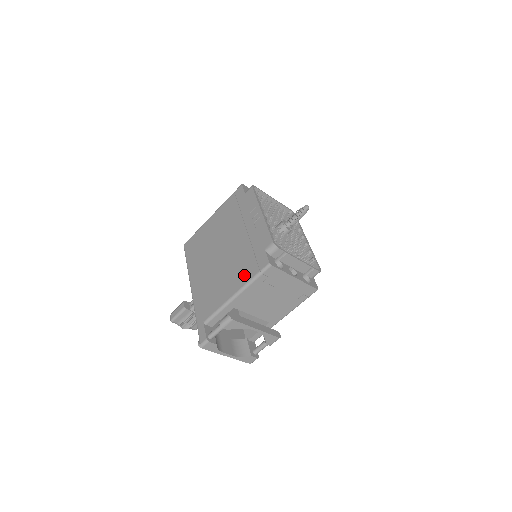
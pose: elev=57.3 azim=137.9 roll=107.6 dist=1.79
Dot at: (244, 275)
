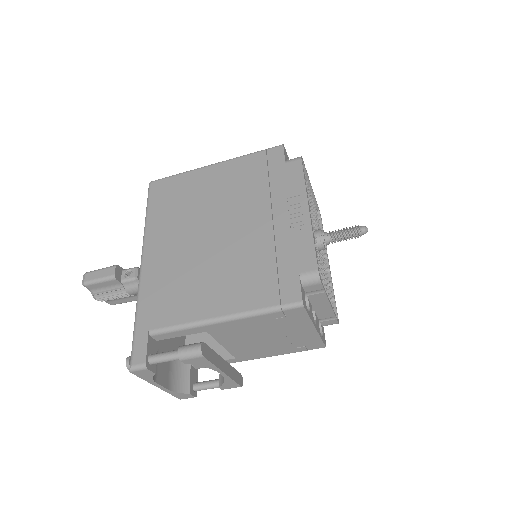
Dot at: (249, 295)
